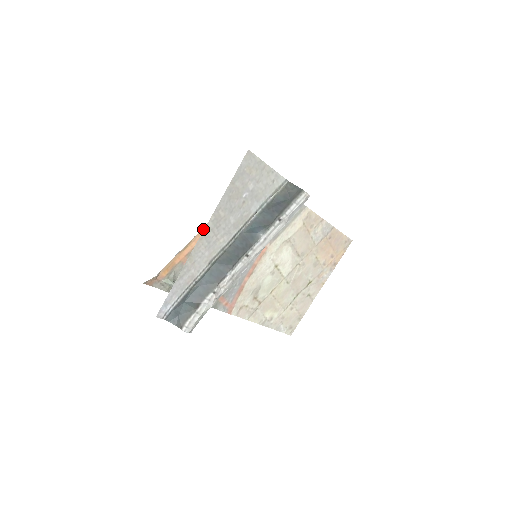
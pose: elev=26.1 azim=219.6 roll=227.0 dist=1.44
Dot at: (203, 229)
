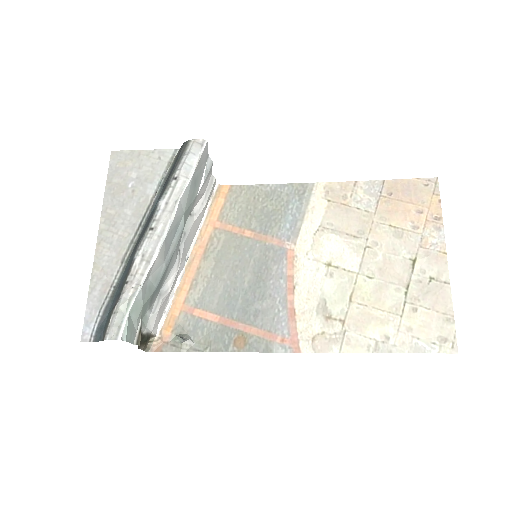
Dot at: (188, 267)
